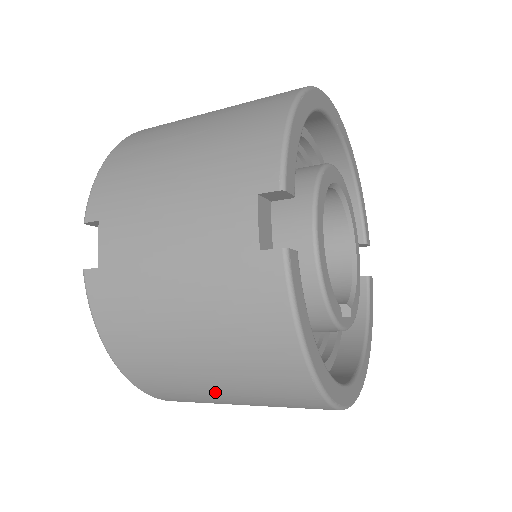
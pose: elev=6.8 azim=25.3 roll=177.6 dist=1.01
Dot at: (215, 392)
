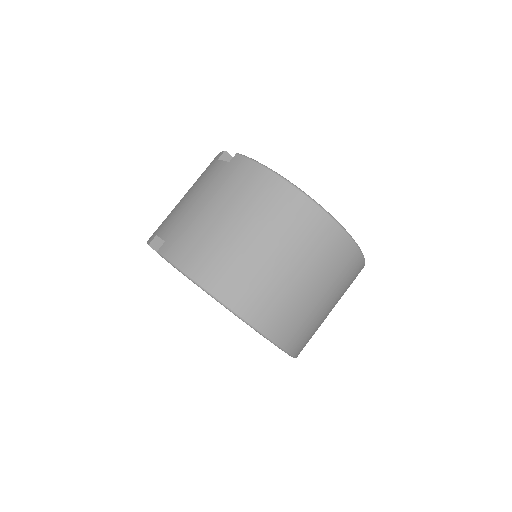
Dot at: (262, 253)
